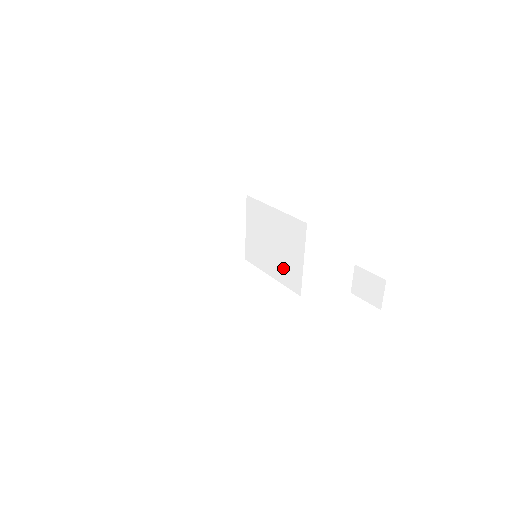
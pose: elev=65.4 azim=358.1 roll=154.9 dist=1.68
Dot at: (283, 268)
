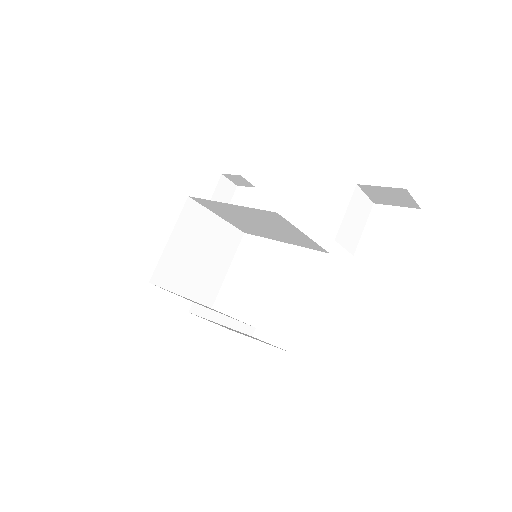
Dot at: (289, 238)
